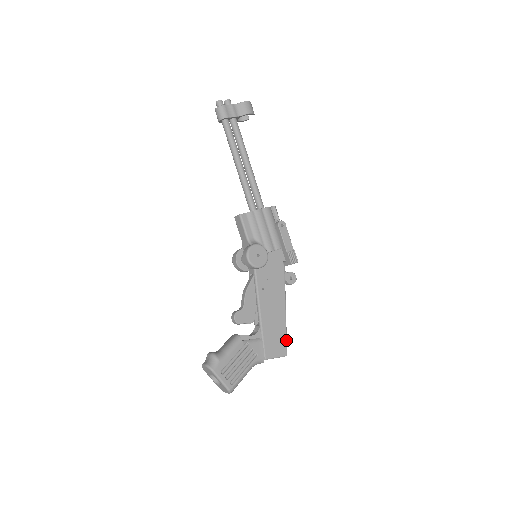
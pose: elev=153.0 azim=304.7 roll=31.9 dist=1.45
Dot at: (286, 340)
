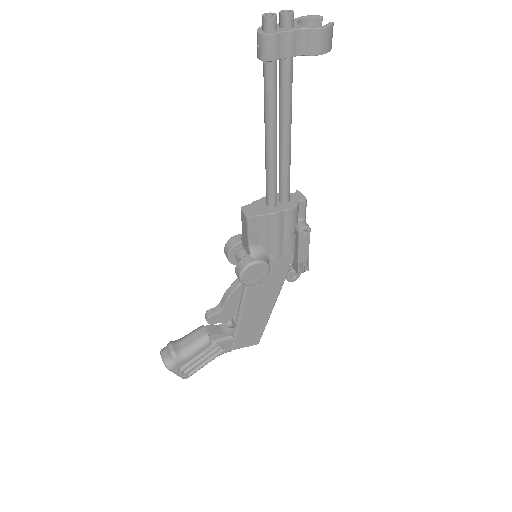
Dot at: (262, 333)
